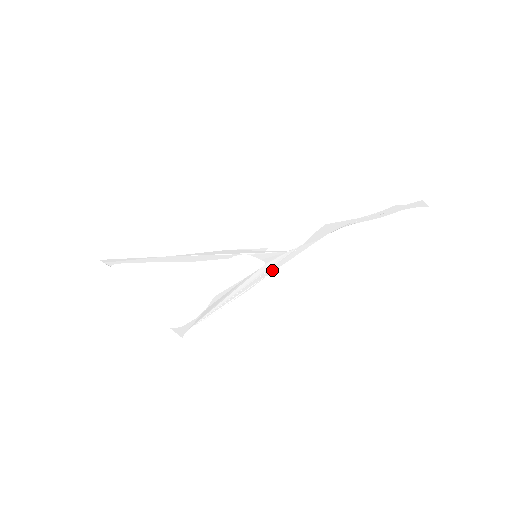
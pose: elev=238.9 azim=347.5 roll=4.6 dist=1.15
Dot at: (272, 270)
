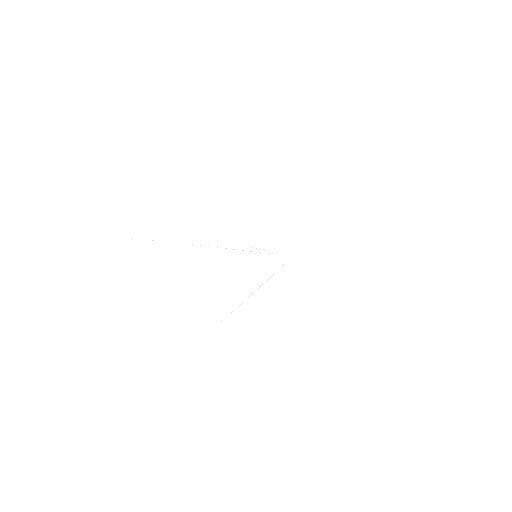
Dot at: (269, 276)
